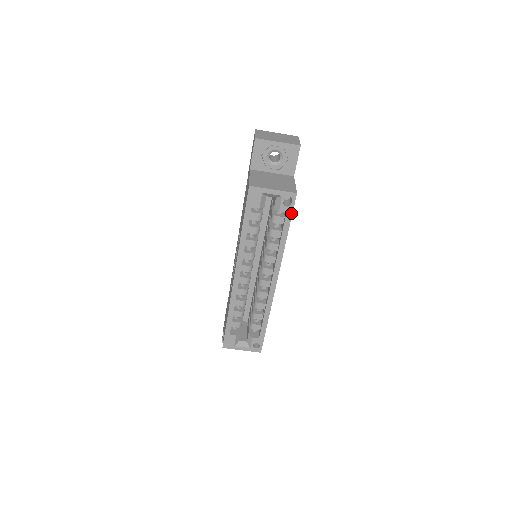
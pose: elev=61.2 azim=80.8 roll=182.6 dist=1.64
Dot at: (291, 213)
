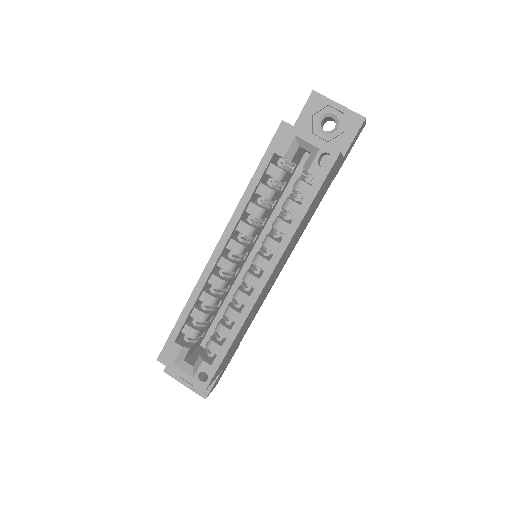
Dot at: (323, 179)
